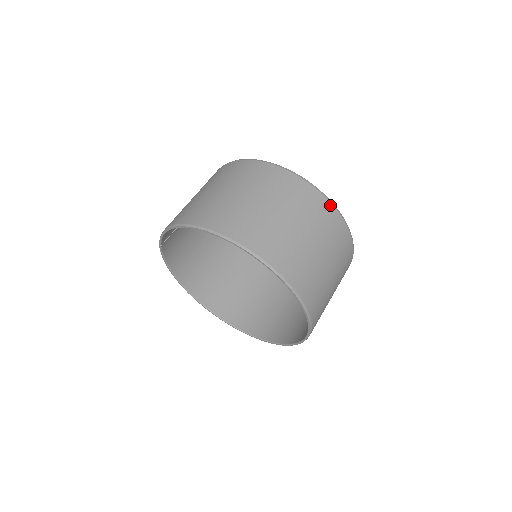
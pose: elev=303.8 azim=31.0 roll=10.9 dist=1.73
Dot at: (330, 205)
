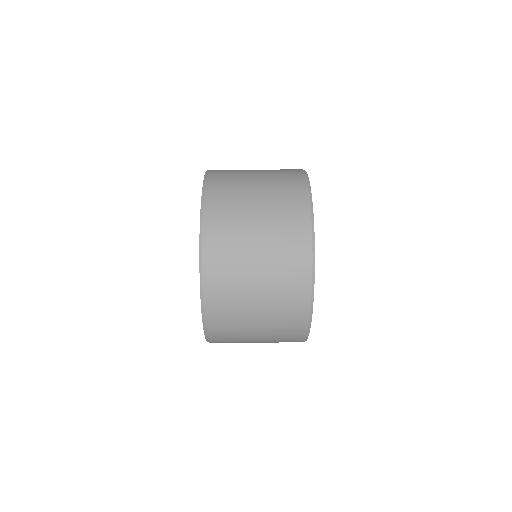
Dot at: (305, 186)
